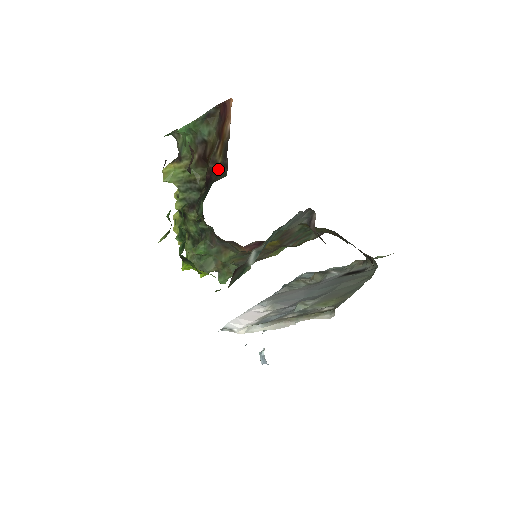
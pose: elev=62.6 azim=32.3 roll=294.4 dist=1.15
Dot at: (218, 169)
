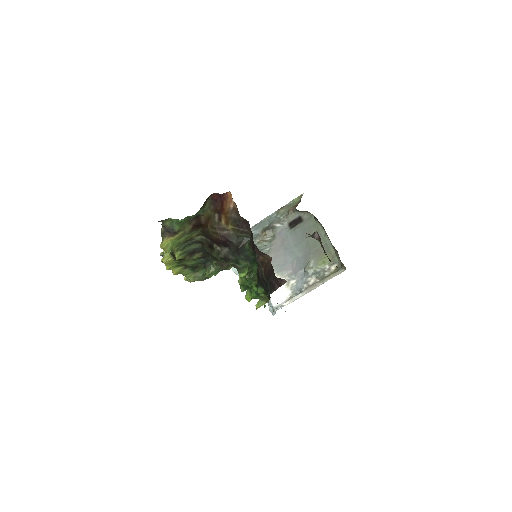
Dot at: (233, 234)
